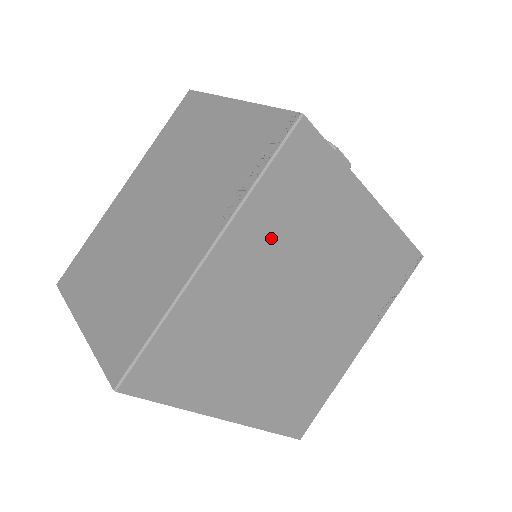
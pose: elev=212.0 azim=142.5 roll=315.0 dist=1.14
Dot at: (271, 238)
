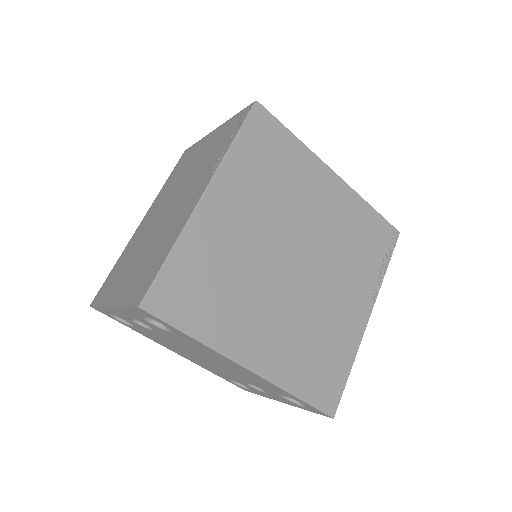
Dot at: (253, 191)
